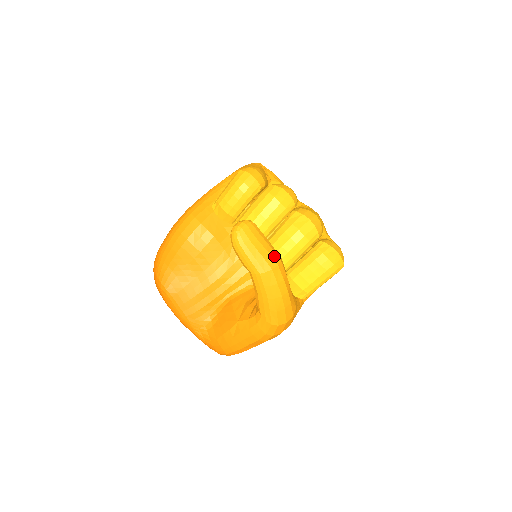
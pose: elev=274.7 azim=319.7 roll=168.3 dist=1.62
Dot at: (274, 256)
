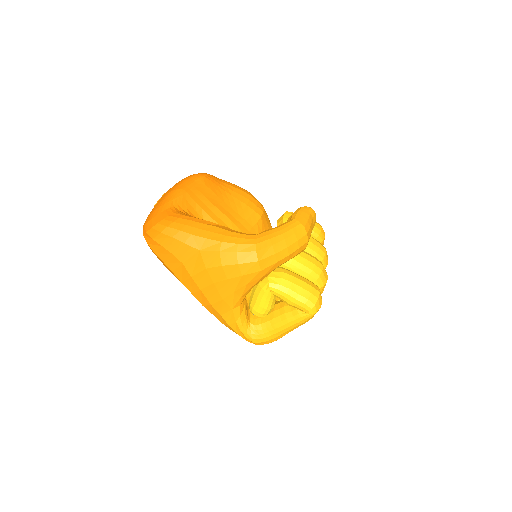
Dot at: occluded
